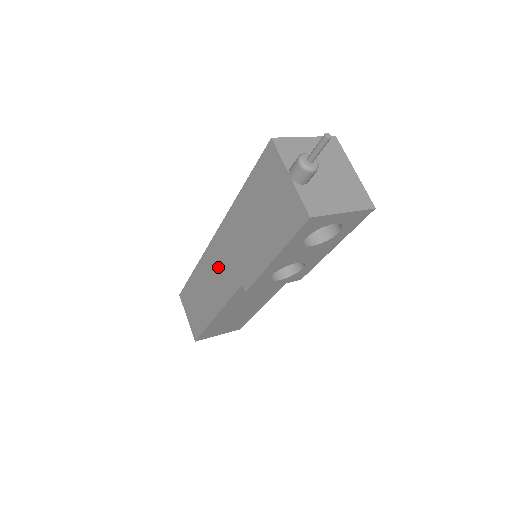
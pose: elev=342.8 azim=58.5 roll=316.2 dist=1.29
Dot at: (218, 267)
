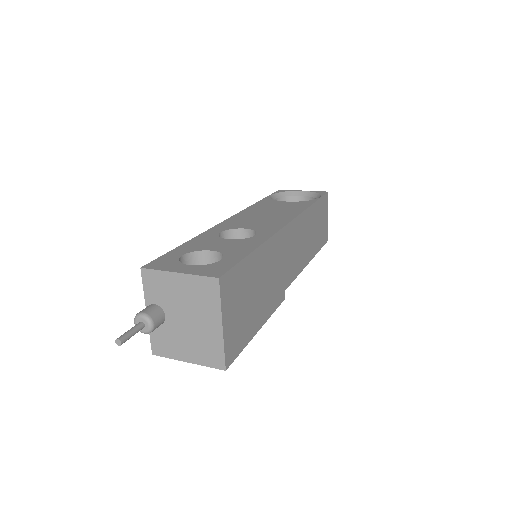
Dot at: occluded
